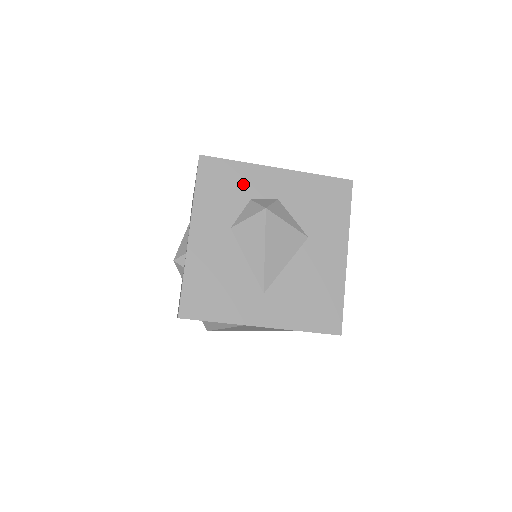
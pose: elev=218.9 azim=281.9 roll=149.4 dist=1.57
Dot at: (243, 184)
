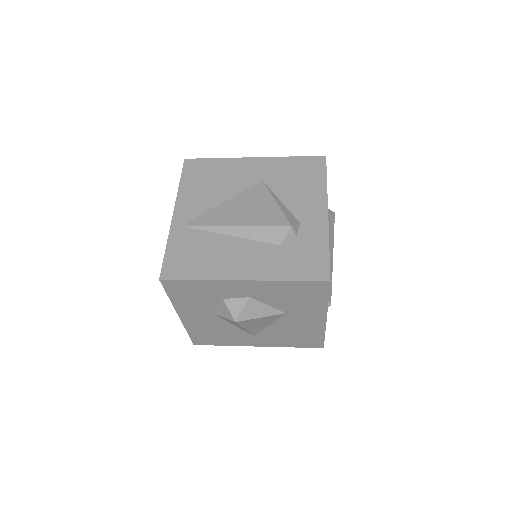
Dot at: (211, 292)
